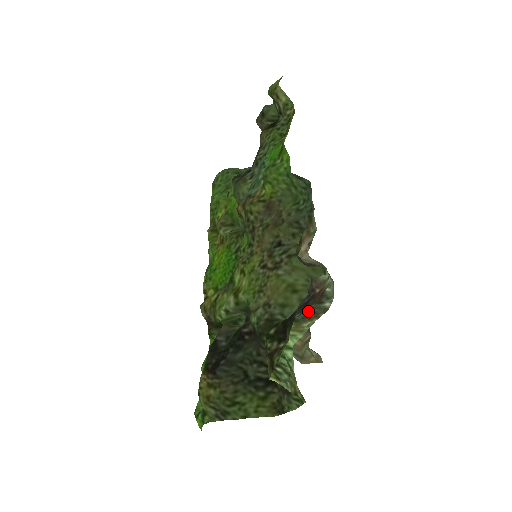
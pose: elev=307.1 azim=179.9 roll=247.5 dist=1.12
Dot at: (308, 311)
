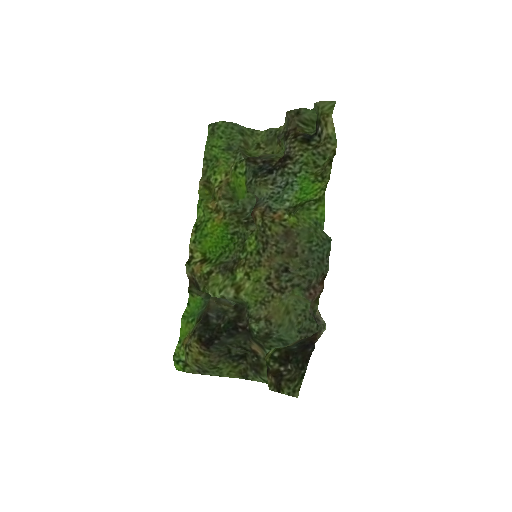
Dot at: (300, 341)
